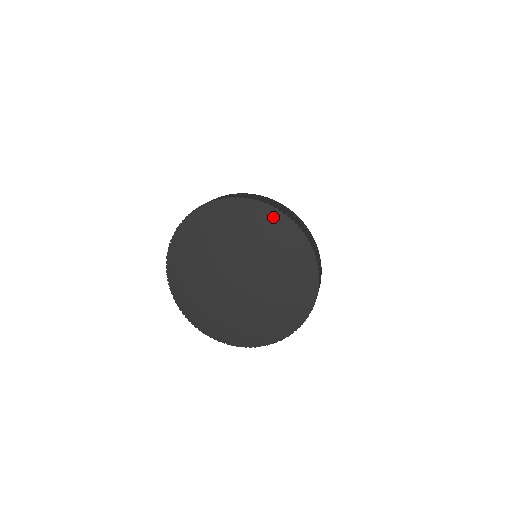
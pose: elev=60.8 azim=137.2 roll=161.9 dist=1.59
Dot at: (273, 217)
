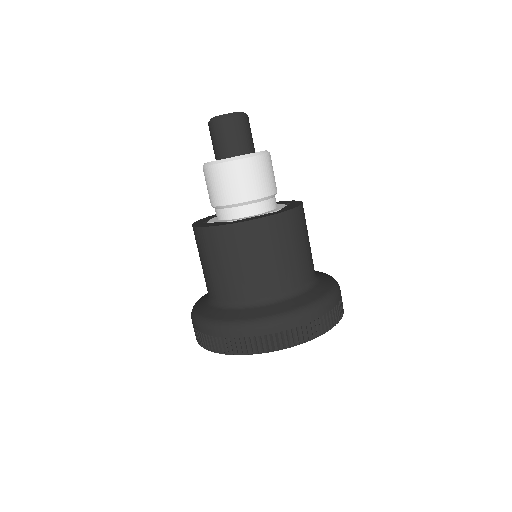
Dot at: occluded
